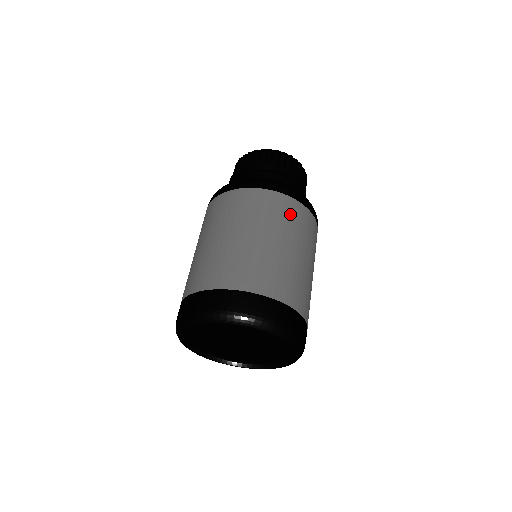
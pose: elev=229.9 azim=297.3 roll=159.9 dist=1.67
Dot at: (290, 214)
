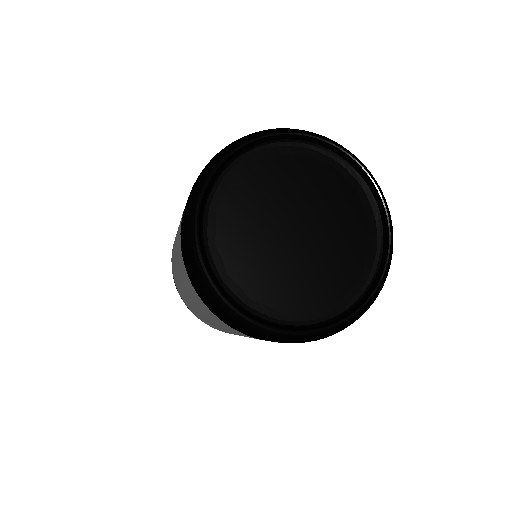
Dot at: occluded
